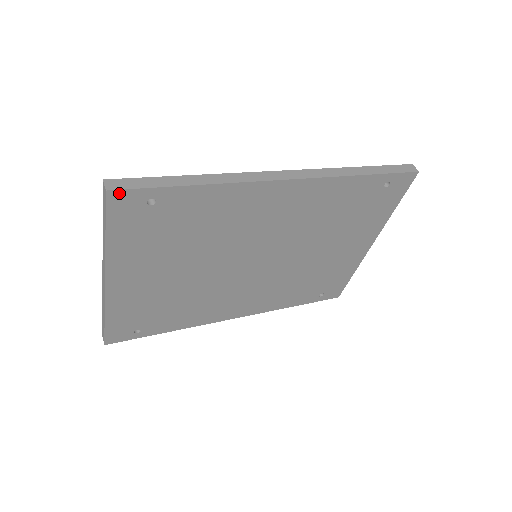
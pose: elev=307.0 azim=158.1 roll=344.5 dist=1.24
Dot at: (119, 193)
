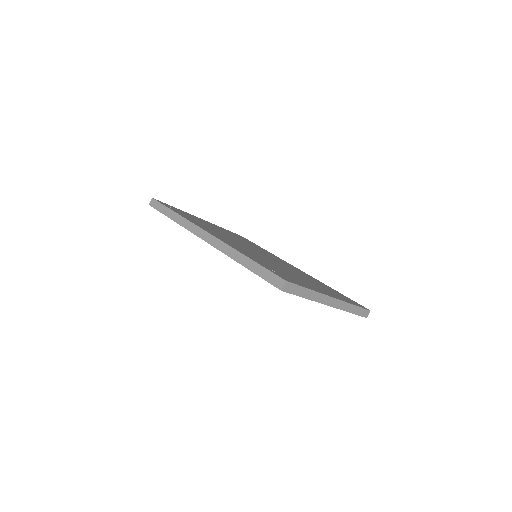
Dot at: (153, 207)
